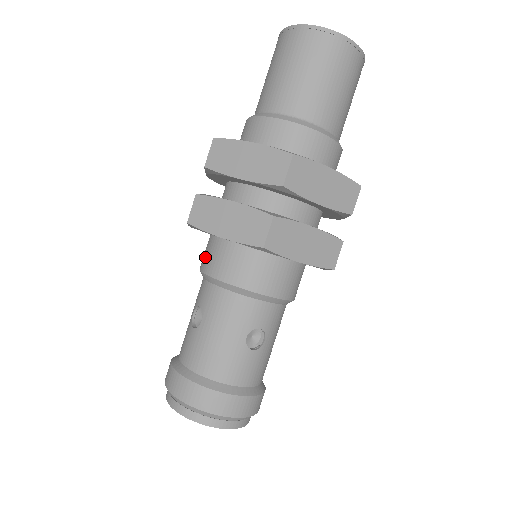
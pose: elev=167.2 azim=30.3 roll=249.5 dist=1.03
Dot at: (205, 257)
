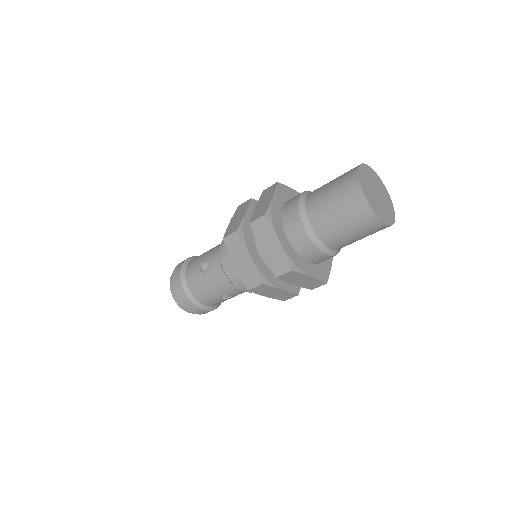
Dot at: occluded
